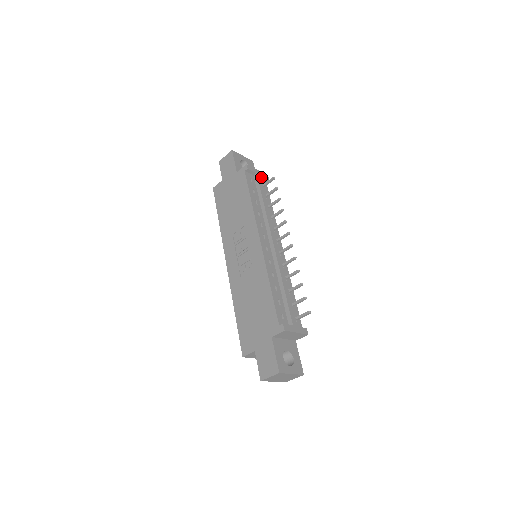
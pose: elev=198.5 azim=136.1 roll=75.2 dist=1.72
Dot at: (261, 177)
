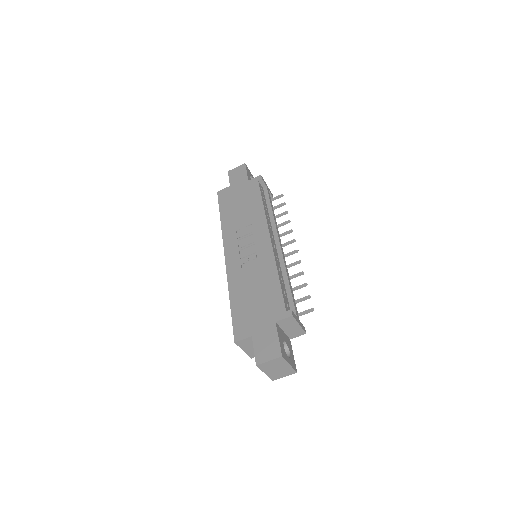
Dot at: occluded
